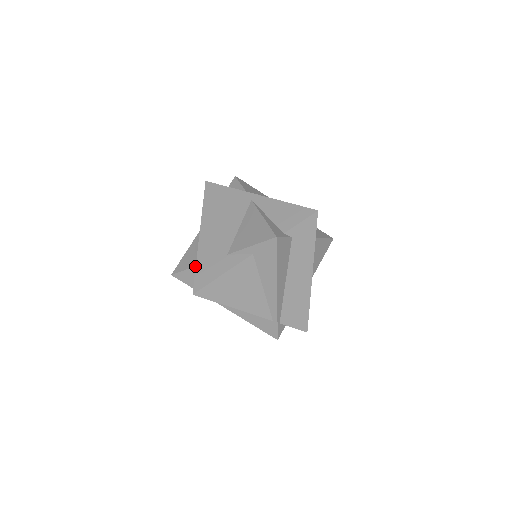
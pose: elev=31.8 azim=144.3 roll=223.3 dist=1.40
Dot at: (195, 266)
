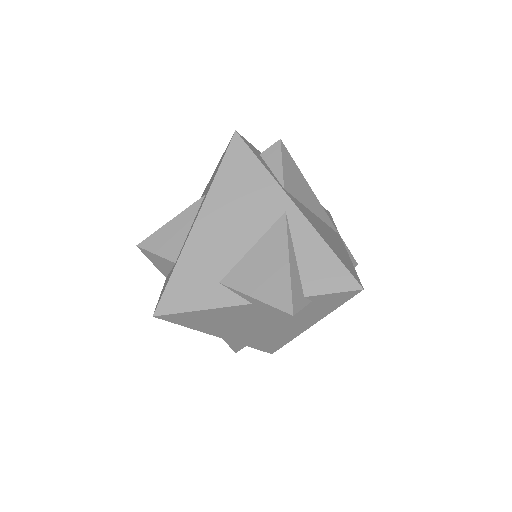
Dot at: (171, 261)
